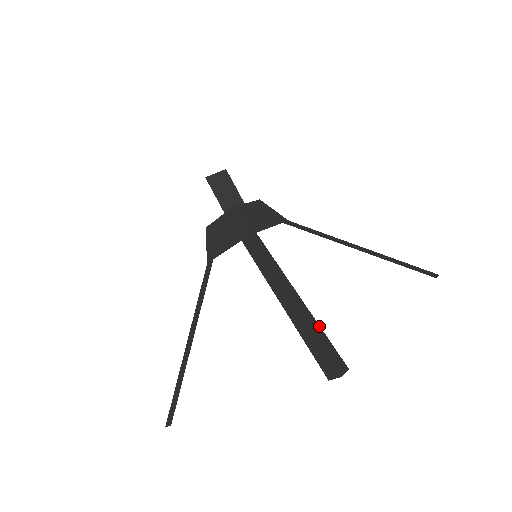
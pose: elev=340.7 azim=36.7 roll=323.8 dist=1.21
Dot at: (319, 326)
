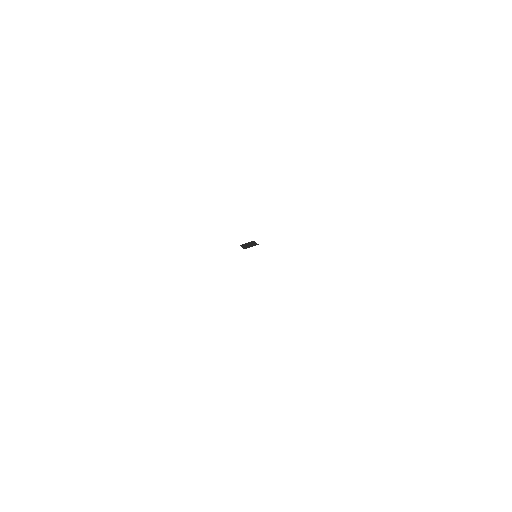
Dot at: occluded
